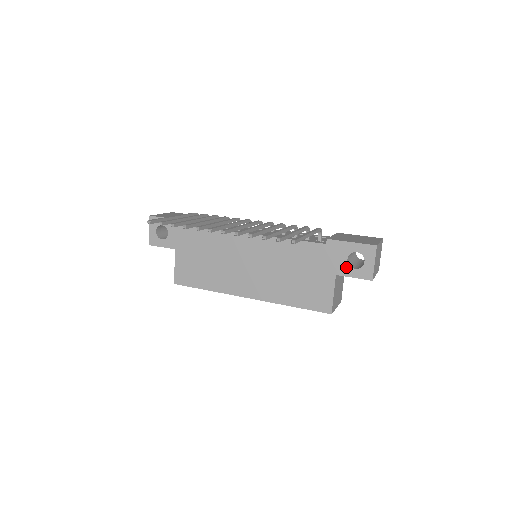
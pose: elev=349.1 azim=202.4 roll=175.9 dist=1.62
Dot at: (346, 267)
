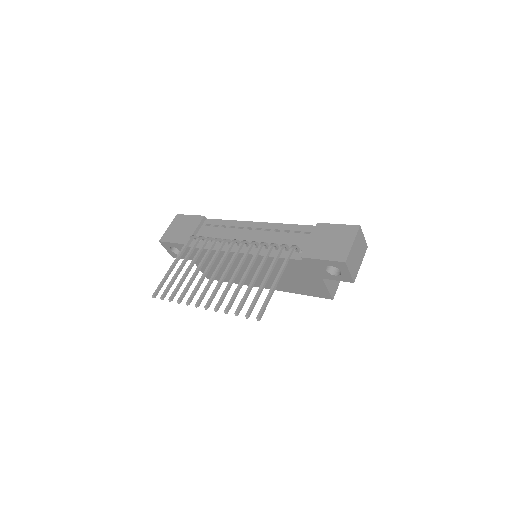
Dot at: (328, 274)
